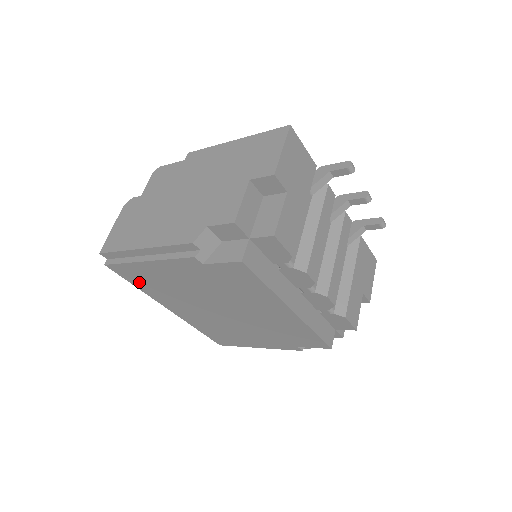
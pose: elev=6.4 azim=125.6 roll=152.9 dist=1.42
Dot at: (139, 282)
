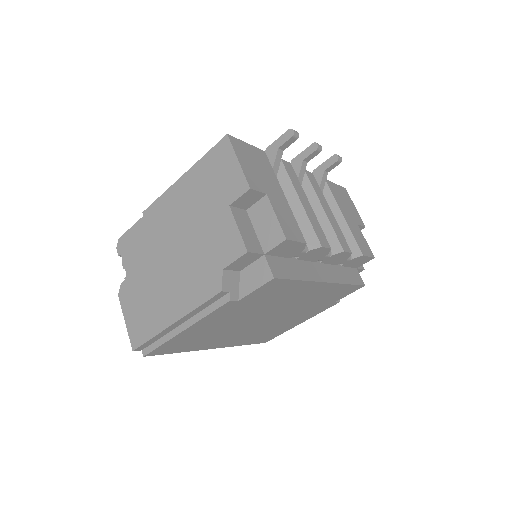
Dot at: (180, 348)
